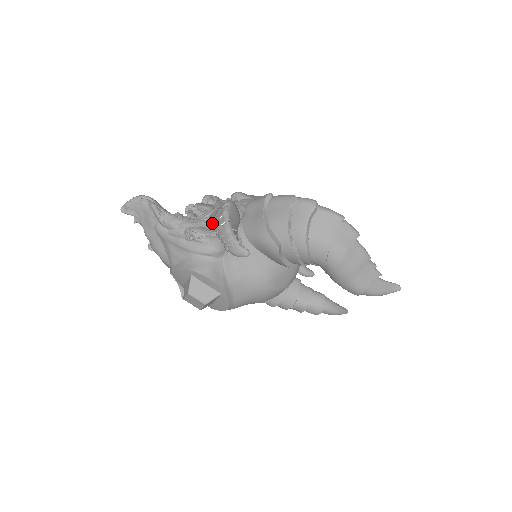
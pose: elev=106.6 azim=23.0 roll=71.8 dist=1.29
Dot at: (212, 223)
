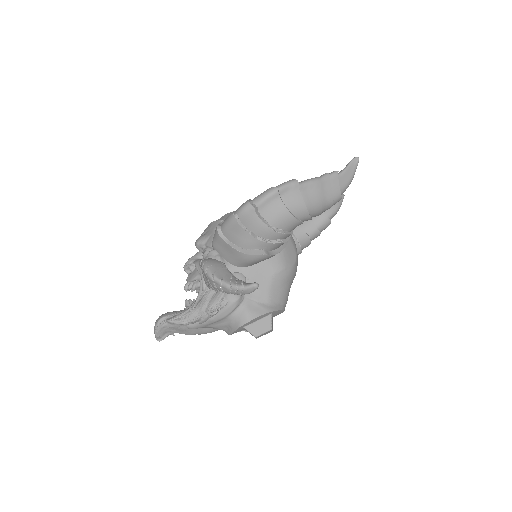
Dot at: occluded
